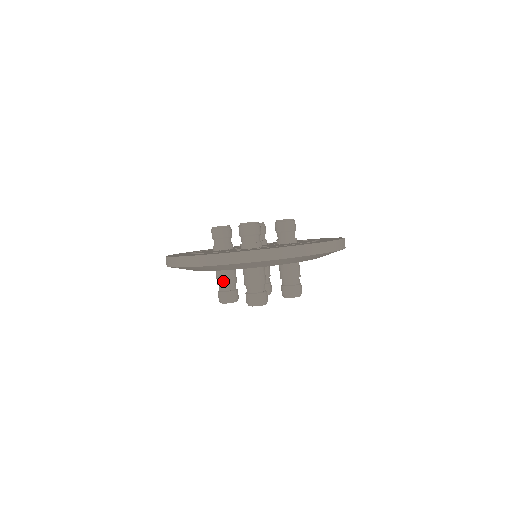
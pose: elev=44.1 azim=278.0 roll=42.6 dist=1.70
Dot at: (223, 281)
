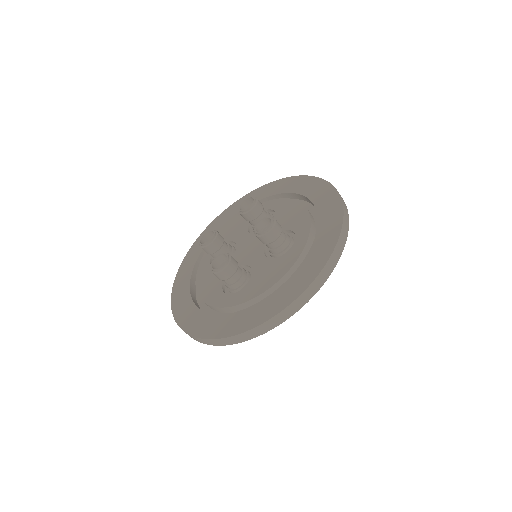
Dot at: occluded
